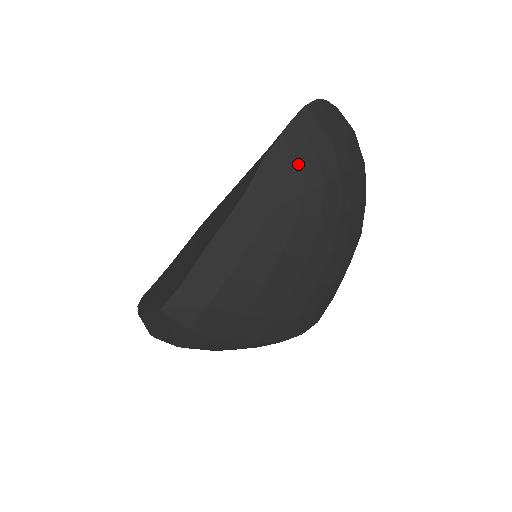
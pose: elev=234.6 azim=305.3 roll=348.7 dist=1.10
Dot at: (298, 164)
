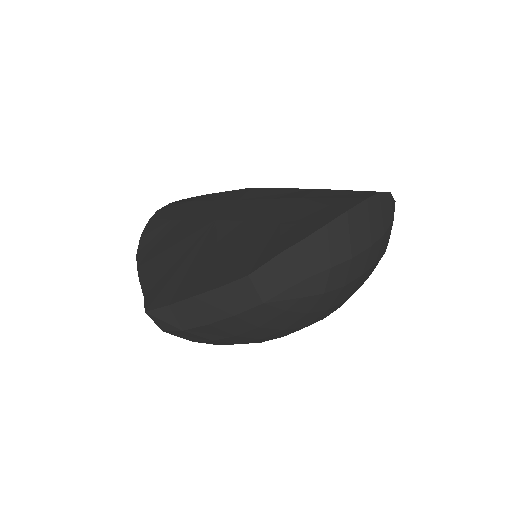
Dot at: (307, 272)
